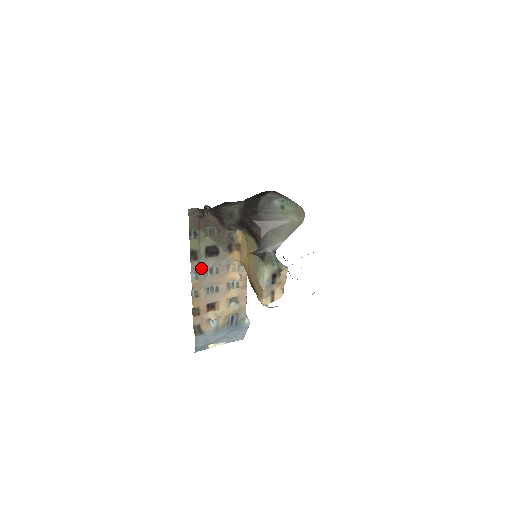
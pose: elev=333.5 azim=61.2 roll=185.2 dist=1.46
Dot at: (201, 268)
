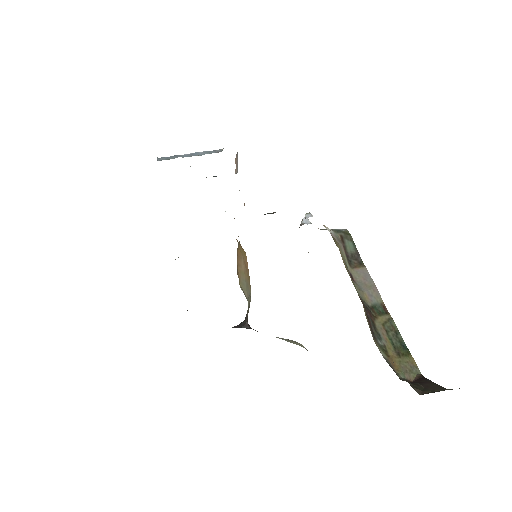
Dot at: occluded
